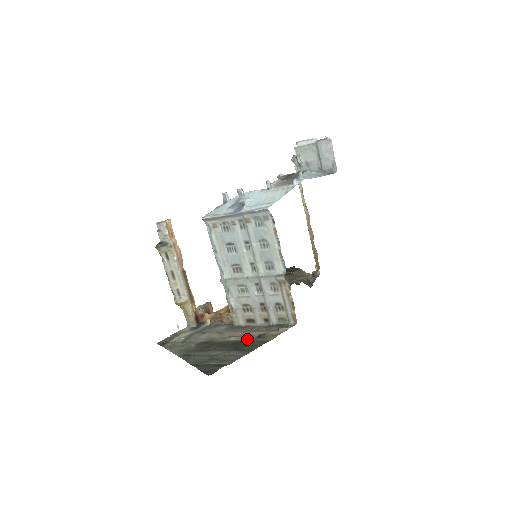
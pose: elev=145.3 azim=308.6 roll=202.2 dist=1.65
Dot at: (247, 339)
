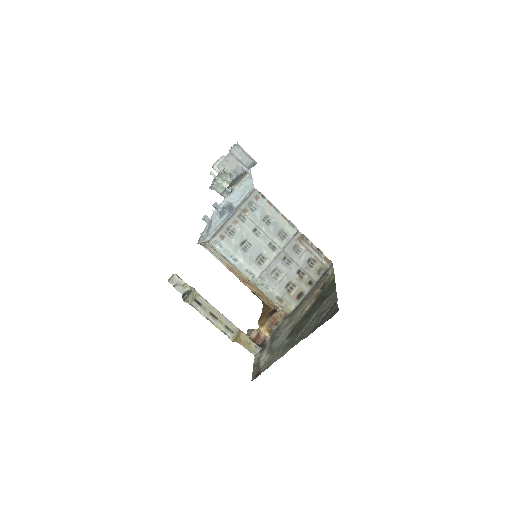
Dot at: (318, 295)
